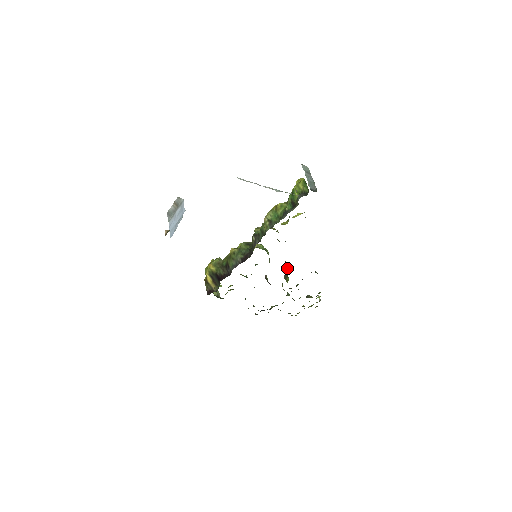
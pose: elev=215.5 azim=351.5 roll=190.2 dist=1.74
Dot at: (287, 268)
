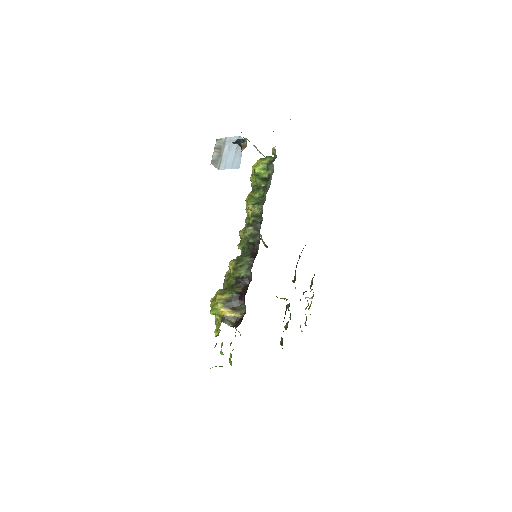
Dot at: occluded
